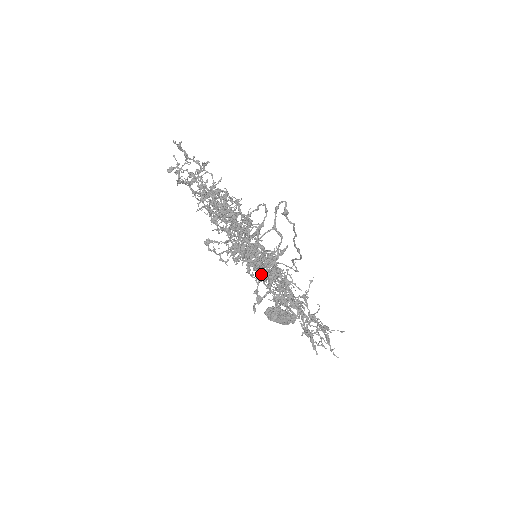
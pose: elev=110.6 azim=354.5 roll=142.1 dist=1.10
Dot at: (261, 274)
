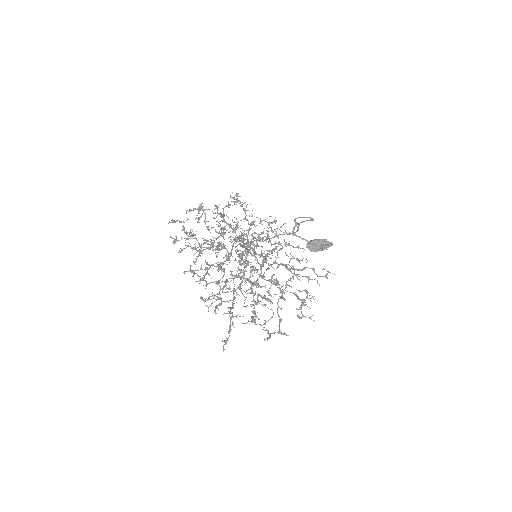
Dot at: (269, 258)
